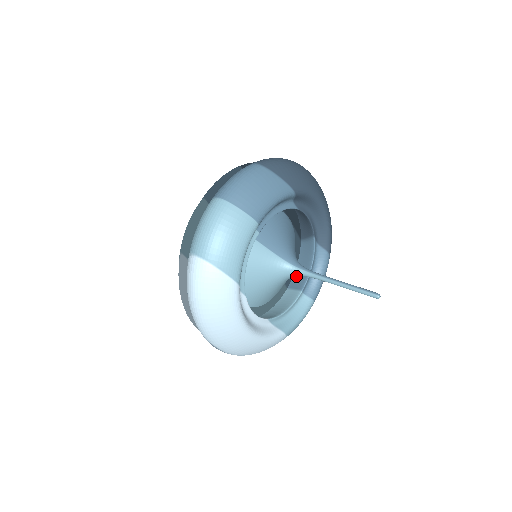
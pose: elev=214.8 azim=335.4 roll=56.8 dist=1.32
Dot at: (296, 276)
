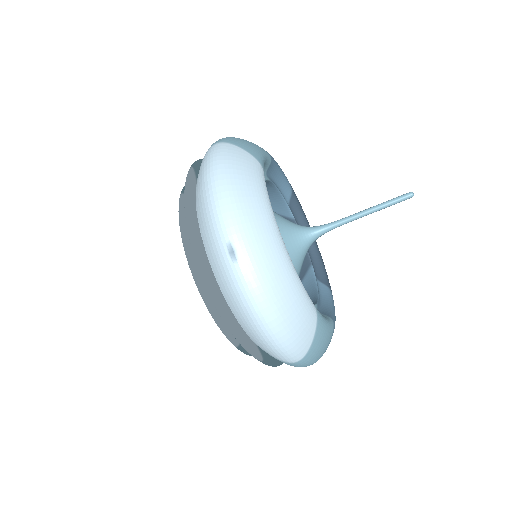
Dot at: occluded
